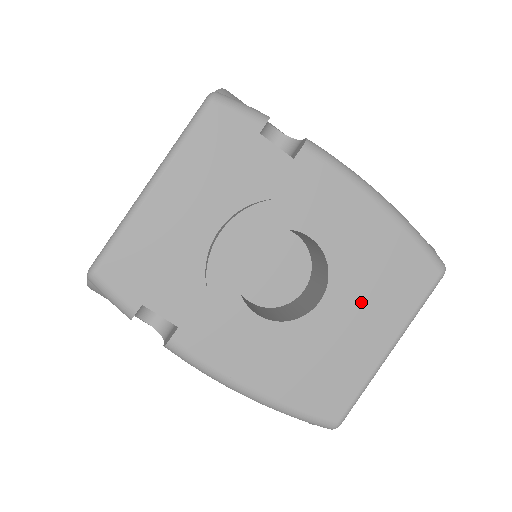
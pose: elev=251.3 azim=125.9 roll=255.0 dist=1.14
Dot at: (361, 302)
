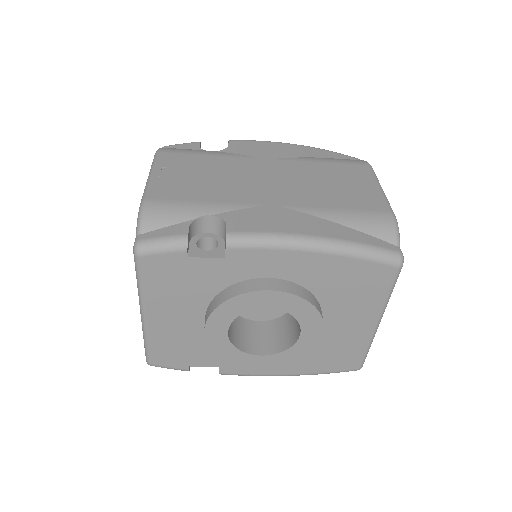
Dot at: (337, 310)
